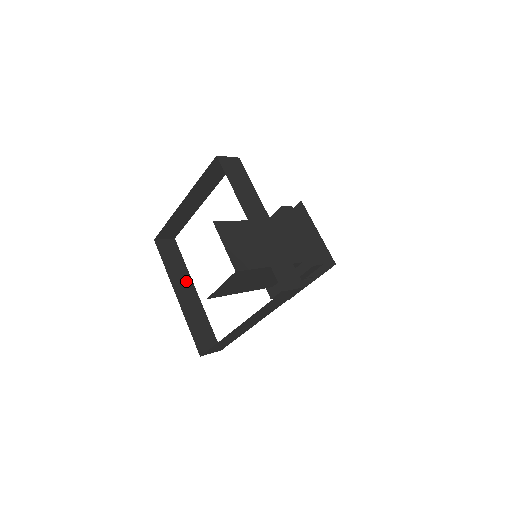
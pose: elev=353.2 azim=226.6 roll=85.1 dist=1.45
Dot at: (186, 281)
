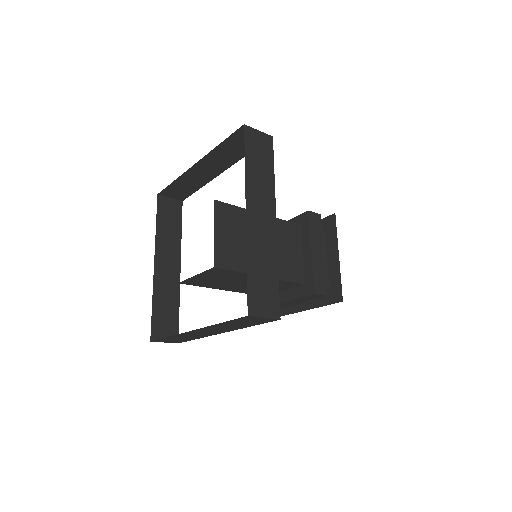
Dot at: (203, 335)
